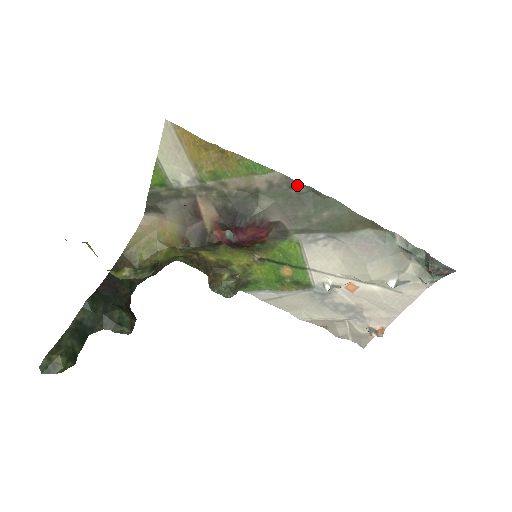
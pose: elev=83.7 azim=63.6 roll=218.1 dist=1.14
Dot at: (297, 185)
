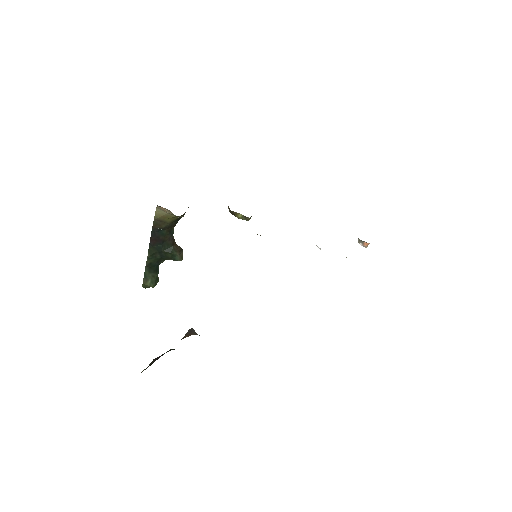
Dot at: occluded
